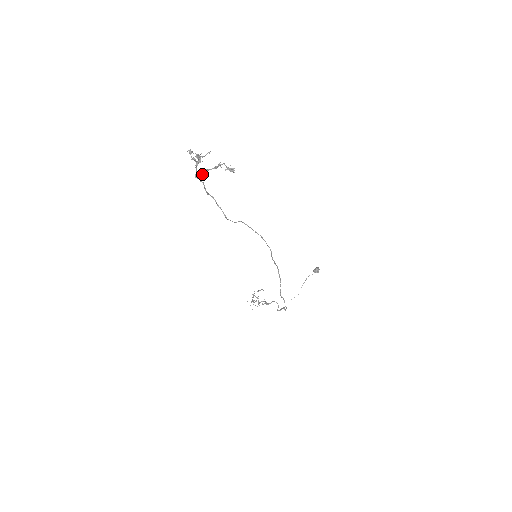
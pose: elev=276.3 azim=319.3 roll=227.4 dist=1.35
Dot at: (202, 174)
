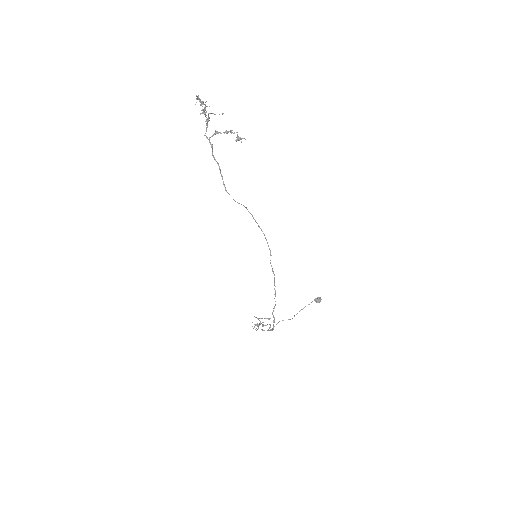
Dot at: (212, 135)
